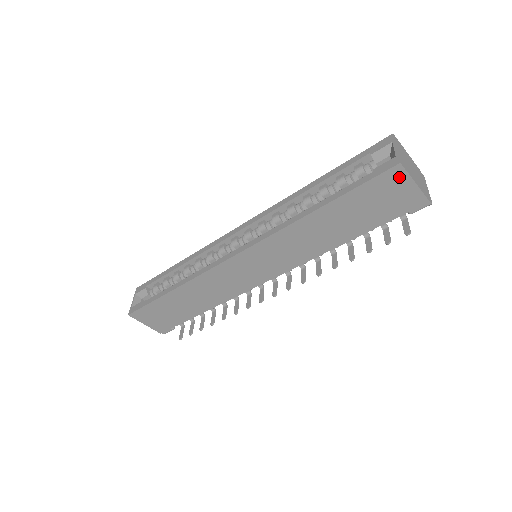
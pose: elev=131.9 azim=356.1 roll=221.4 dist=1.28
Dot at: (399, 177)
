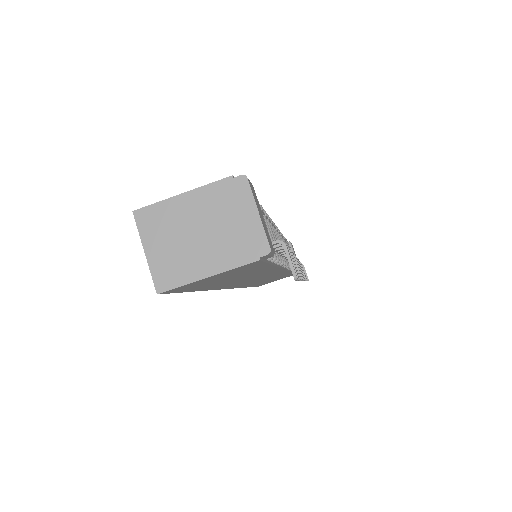
Dot at: (185, 286)
